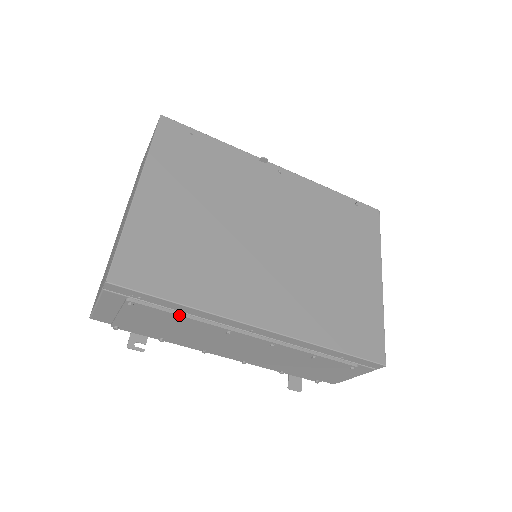
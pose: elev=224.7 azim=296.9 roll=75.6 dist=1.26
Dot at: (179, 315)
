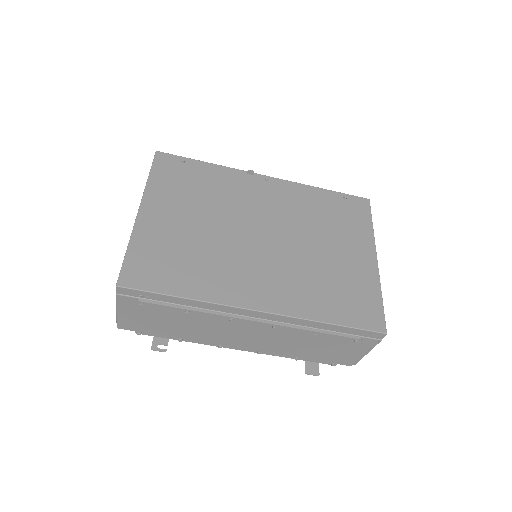
Dot at: (184, 309)
